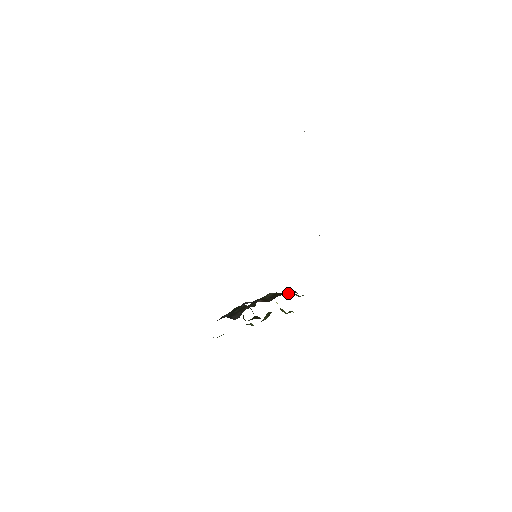
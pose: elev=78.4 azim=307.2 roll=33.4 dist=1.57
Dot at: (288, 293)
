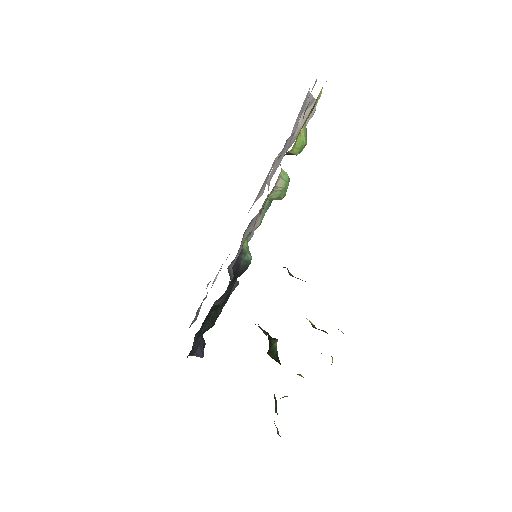
Dot at: occluded
